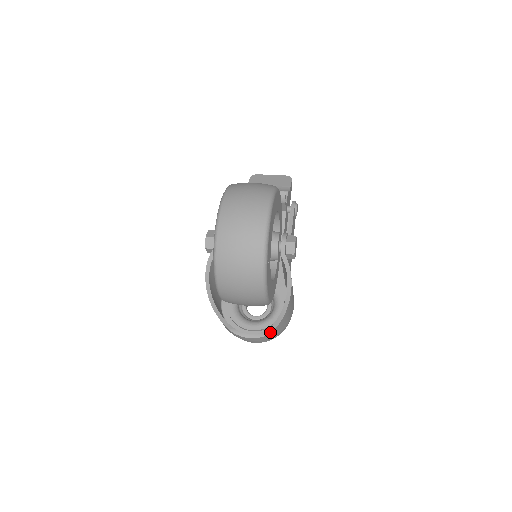
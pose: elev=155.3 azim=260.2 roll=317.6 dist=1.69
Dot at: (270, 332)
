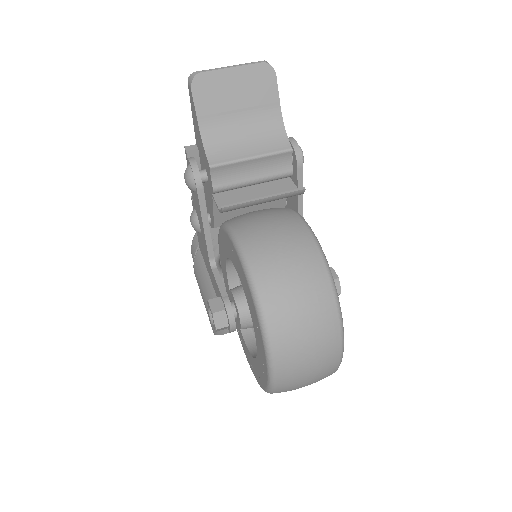
Dot at: occluded
